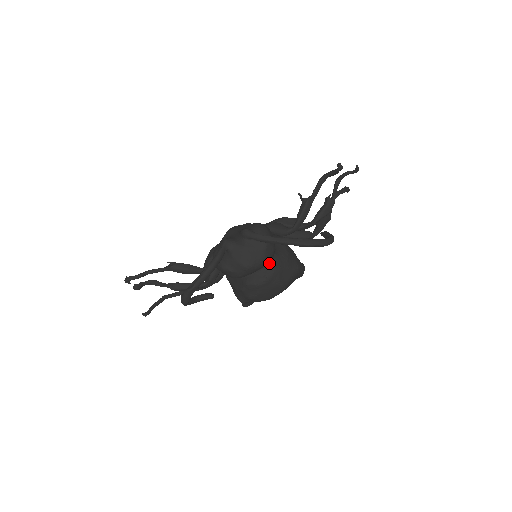
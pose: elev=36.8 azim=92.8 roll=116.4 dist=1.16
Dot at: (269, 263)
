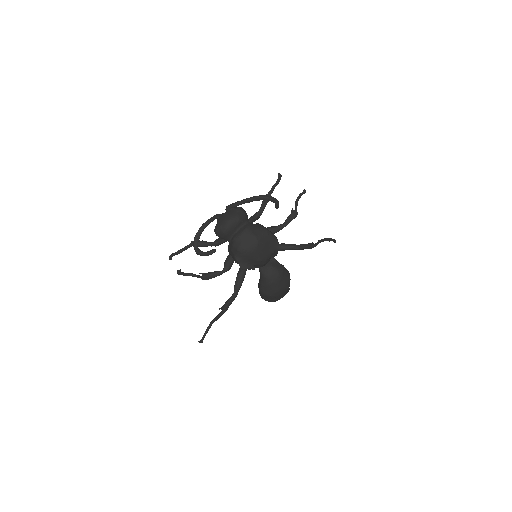
Dot at: (245, 225)
